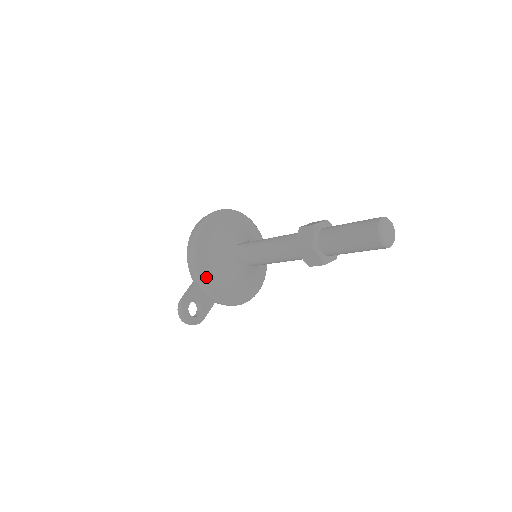
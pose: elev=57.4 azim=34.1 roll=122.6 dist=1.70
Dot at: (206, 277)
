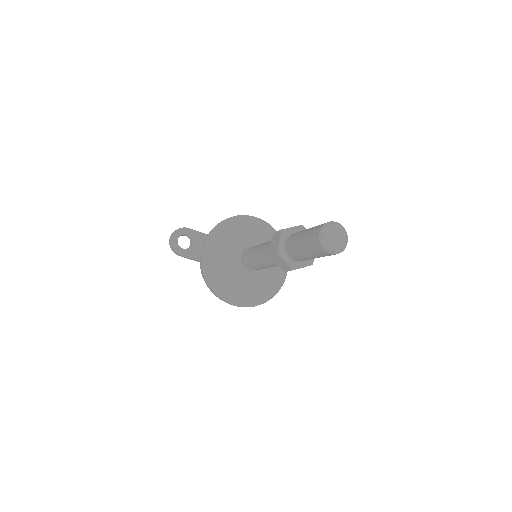
Dot at: (215, 237)
